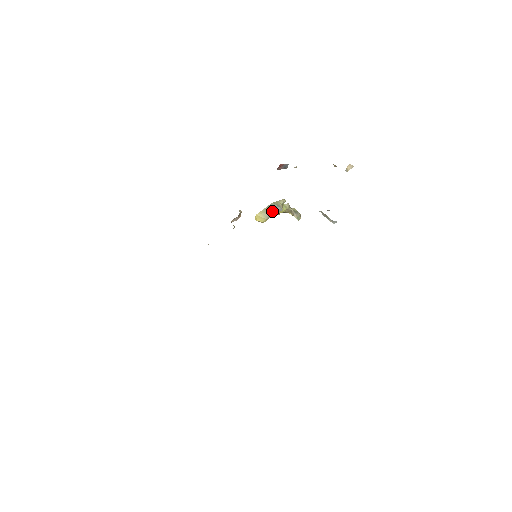
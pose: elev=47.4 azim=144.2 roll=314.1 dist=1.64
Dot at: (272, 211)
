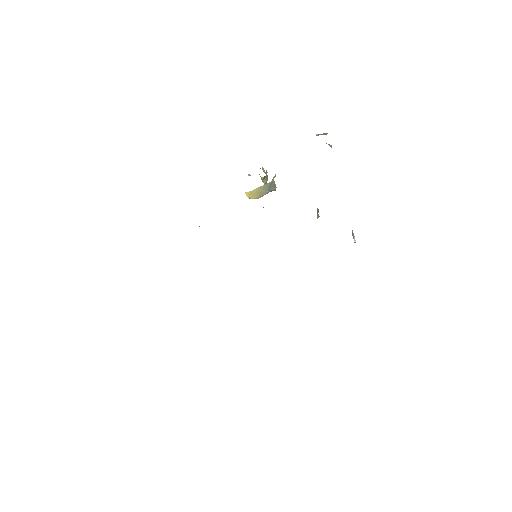
Dot at: (268, 191)
